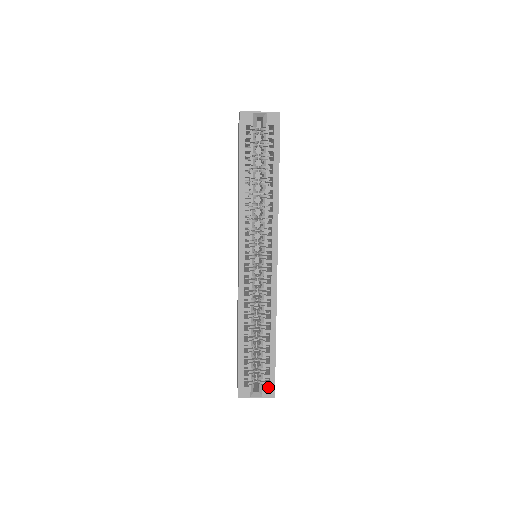
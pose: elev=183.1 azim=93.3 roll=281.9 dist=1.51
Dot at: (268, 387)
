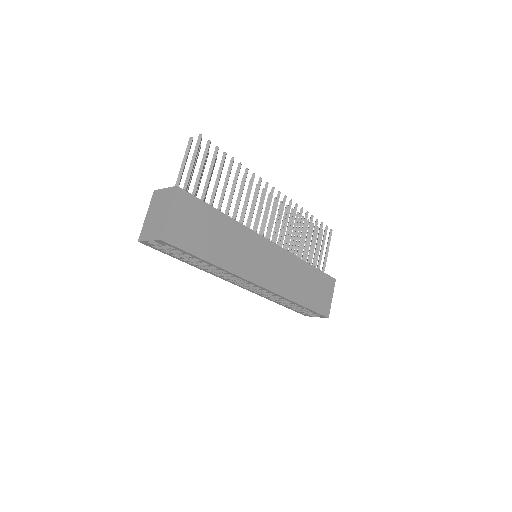
Dot at: (319, 316)
